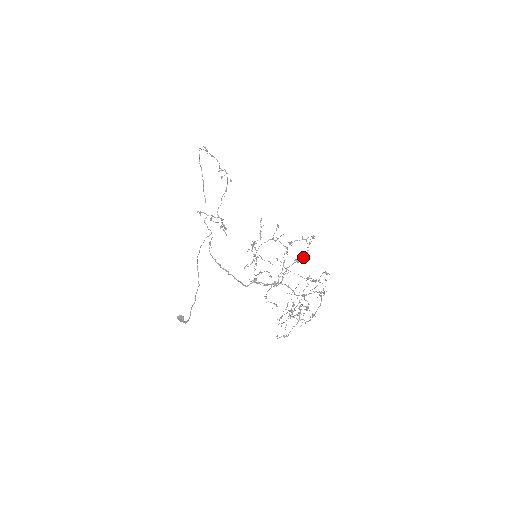
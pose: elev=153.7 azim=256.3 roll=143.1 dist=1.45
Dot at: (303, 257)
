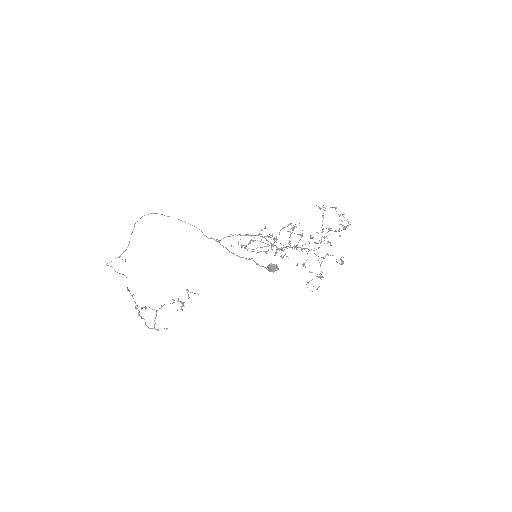
Dot at: occluded
